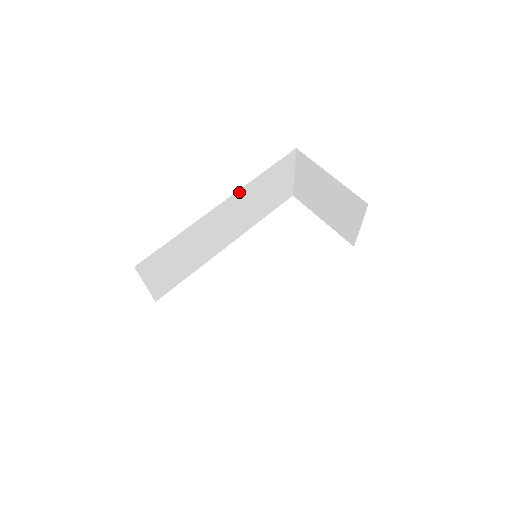
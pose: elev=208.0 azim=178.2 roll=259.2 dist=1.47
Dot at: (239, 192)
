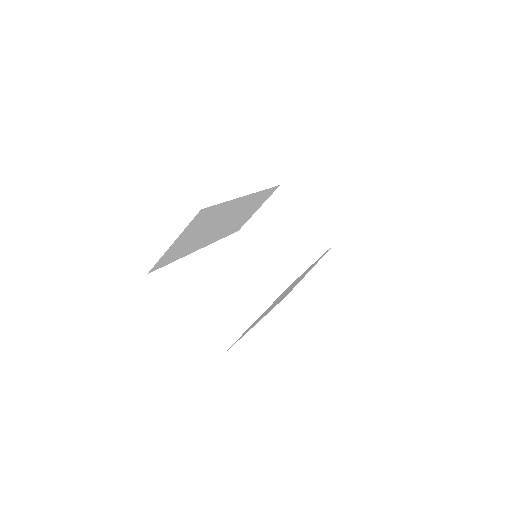
Dot at: (254, 194)
